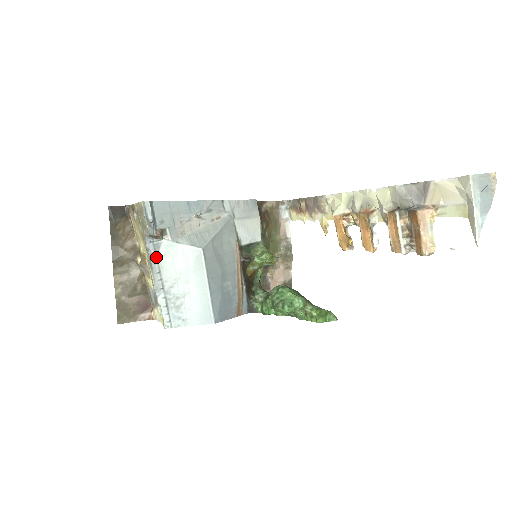
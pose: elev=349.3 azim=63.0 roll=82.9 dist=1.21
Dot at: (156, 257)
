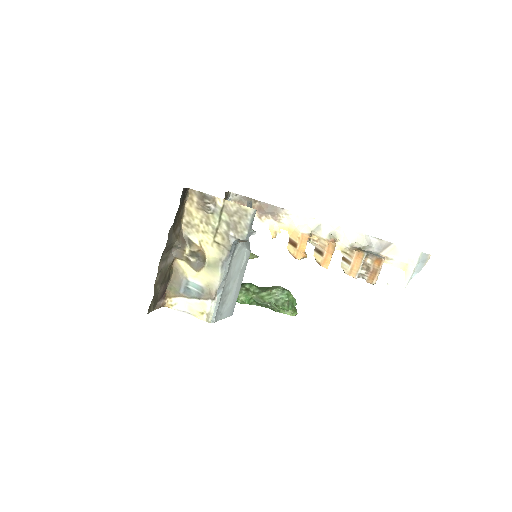
Dot at: (231, 258)
